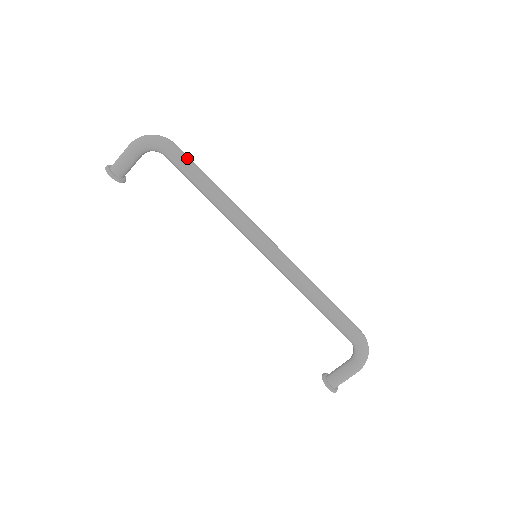
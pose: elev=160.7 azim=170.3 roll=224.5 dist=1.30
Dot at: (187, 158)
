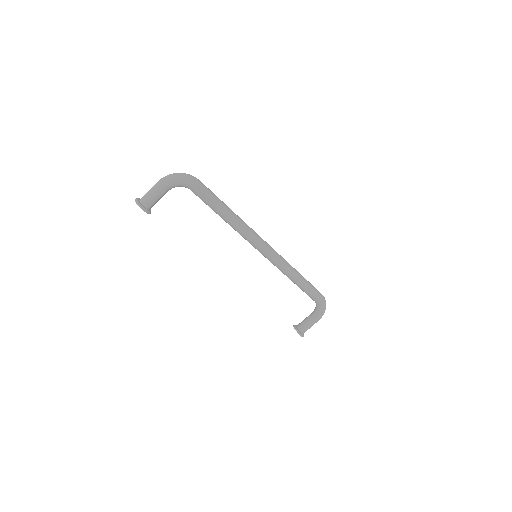
Dot at: (209, 191)
